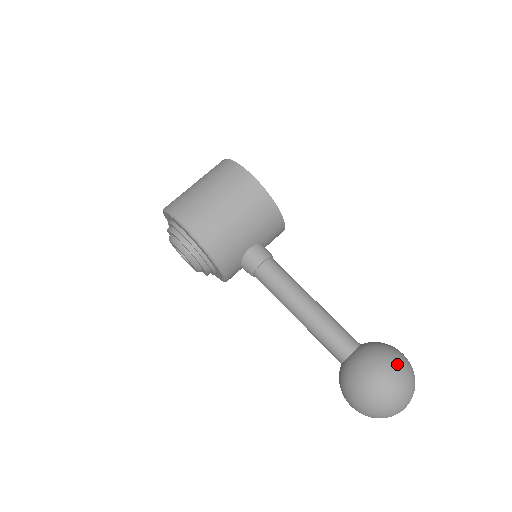
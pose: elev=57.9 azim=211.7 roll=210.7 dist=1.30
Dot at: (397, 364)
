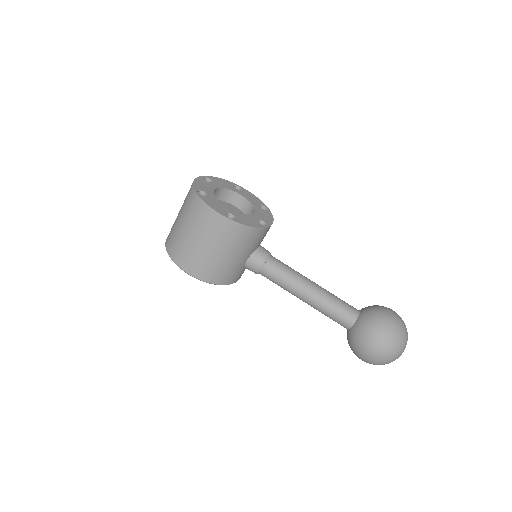
Dot at: (386, 339)
